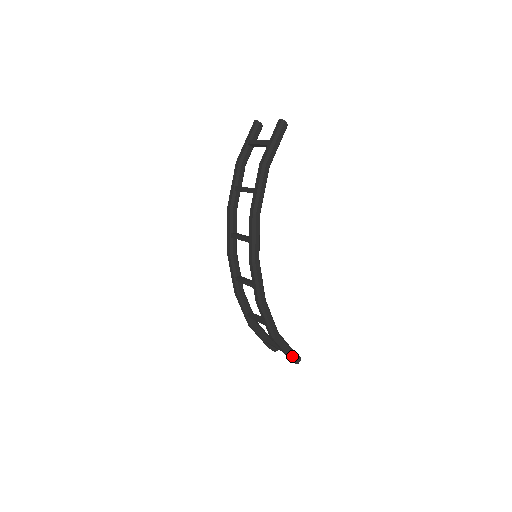
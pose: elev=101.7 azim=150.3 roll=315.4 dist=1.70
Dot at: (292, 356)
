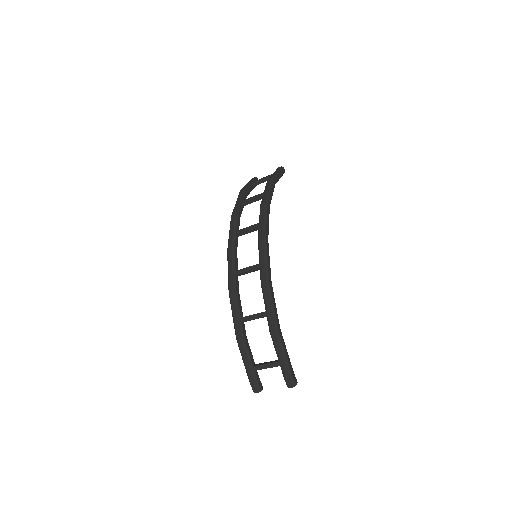
Dot at: (290, 369)
